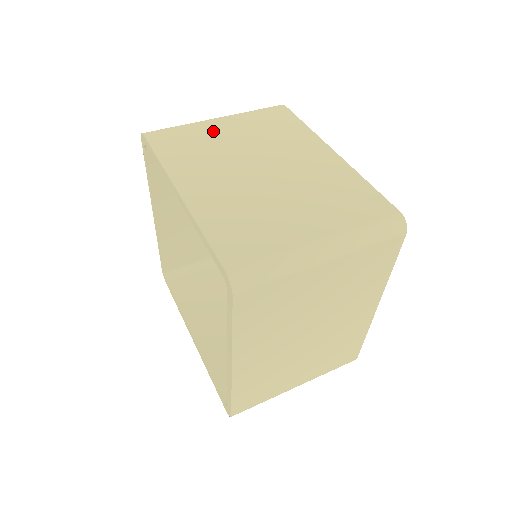
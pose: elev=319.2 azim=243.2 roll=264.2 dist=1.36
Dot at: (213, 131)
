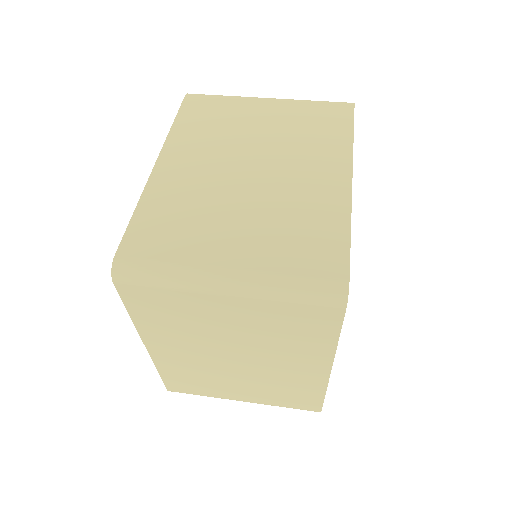
Dot at: (249, 111)
